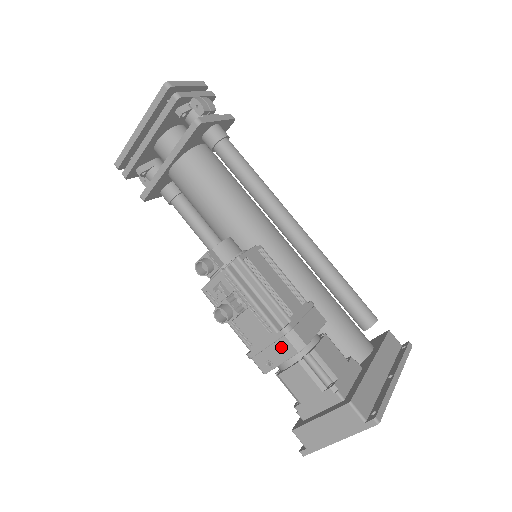
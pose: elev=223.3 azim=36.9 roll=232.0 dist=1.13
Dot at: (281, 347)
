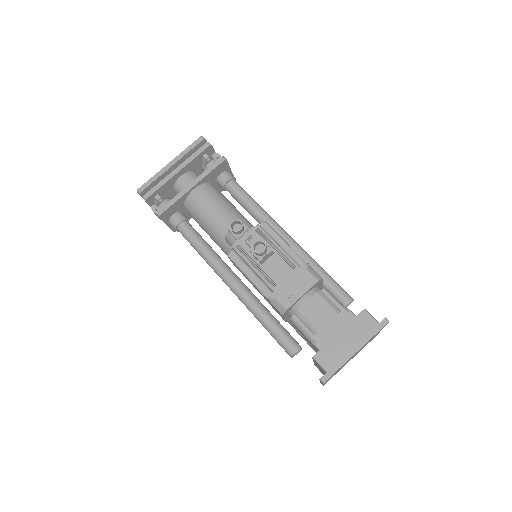
Dot at: (303, 279)
